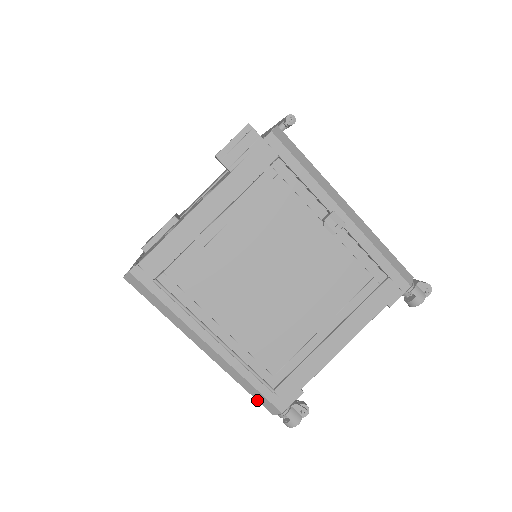
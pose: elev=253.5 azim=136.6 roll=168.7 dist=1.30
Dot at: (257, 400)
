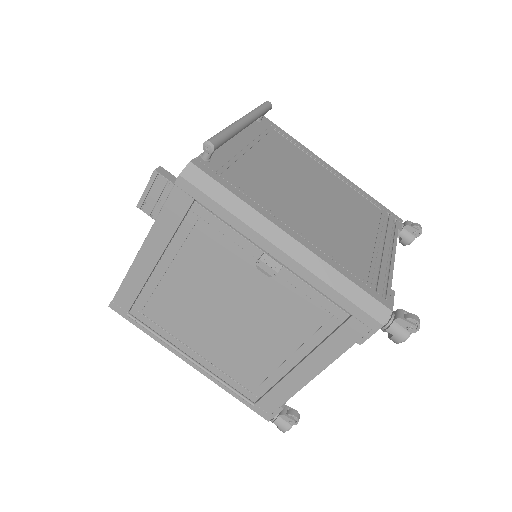
Dot at: occluded
